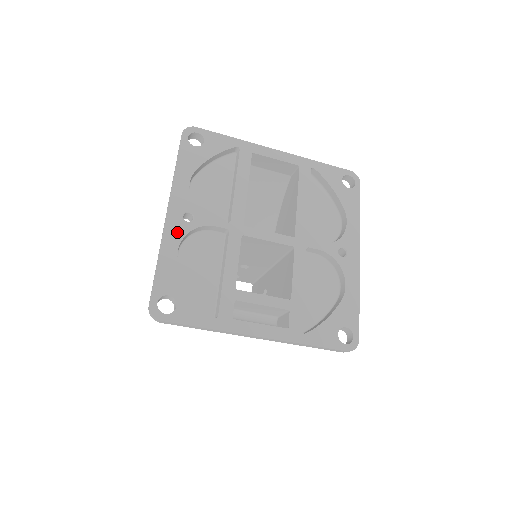
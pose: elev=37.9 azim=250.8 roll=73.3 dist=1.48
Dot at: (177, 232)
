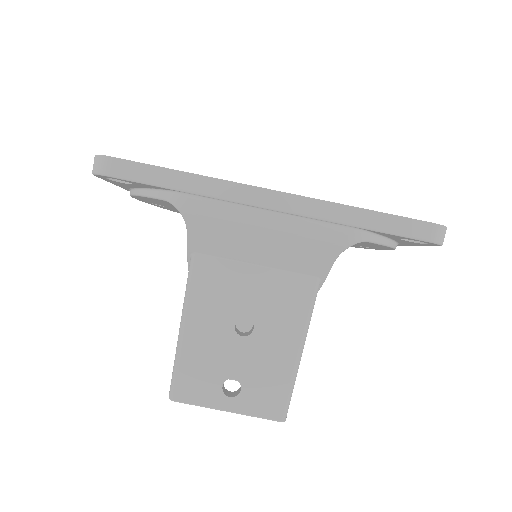
Dot at: occluded
